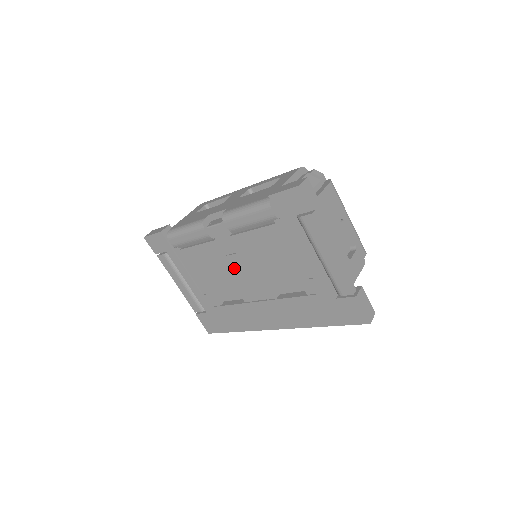
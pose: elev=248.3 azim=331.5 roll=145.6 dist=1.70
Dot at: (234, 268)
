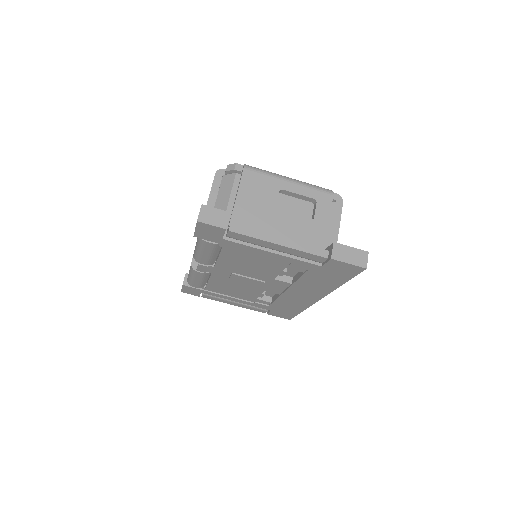
Dot at: occluded
